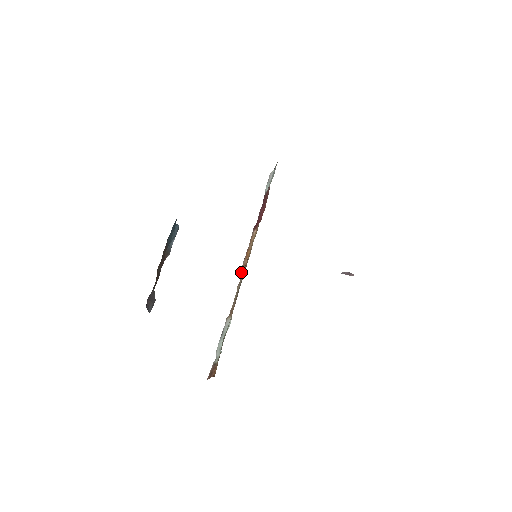
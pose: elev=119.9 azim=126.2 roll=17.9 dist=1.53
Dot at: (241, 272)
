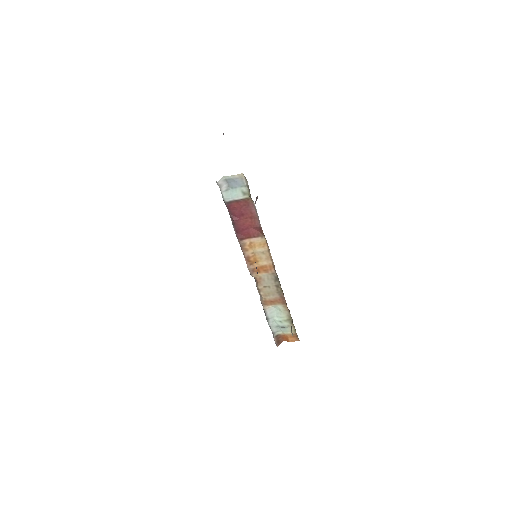
Dot at: (253, 276)
